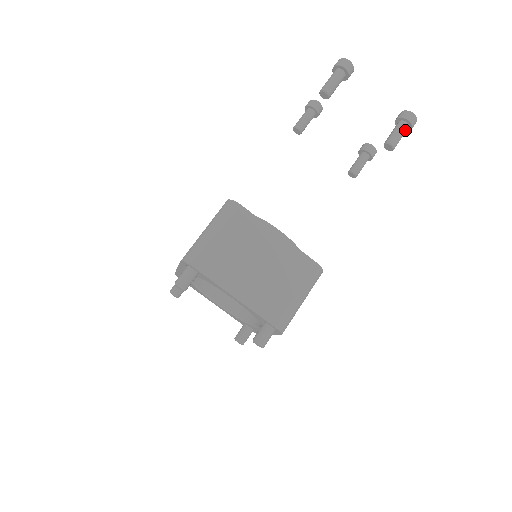
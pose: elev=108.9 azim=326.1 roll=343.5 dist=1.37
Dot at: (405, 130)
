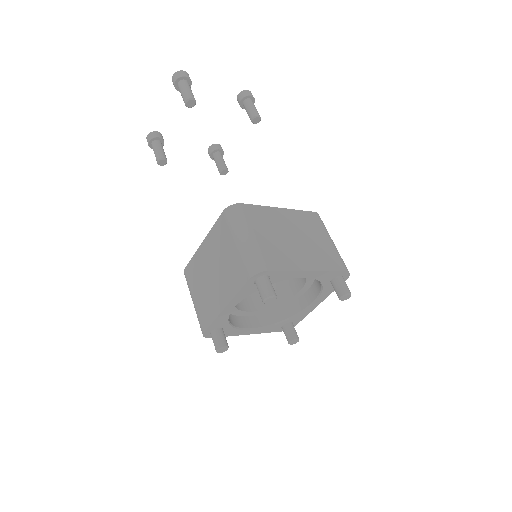
Dot at: (253, 104)
